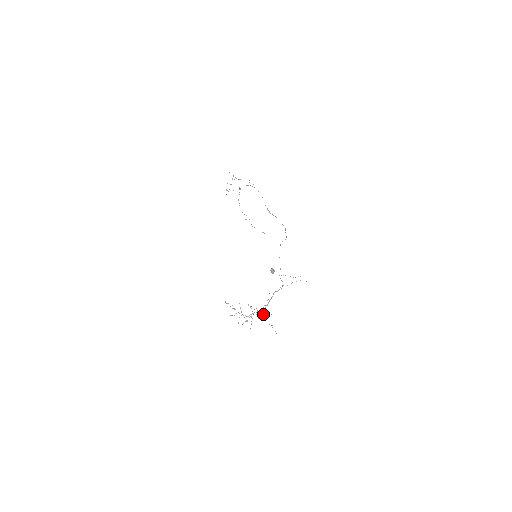
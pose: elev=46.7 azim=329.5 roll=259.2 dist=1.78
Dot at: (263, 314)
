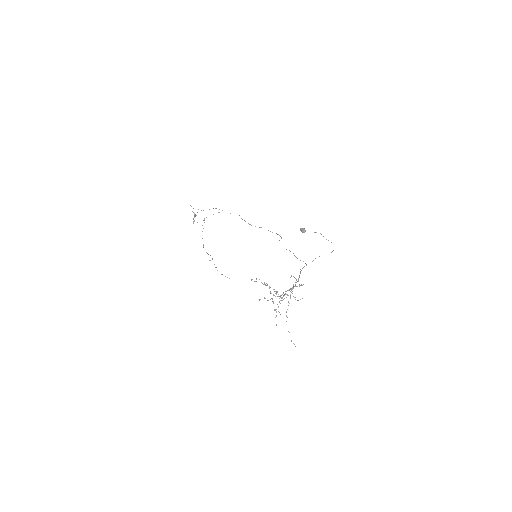
Dot at: occluded
